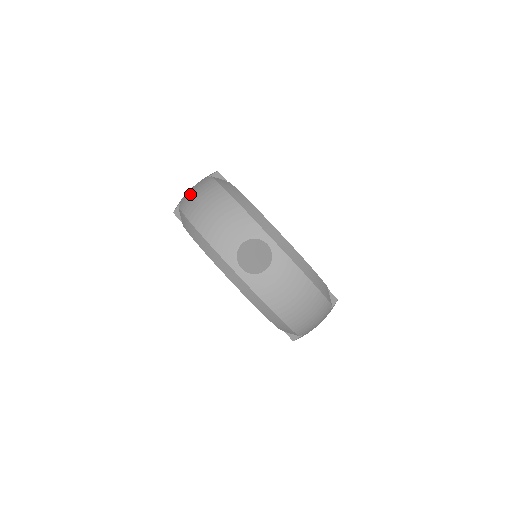
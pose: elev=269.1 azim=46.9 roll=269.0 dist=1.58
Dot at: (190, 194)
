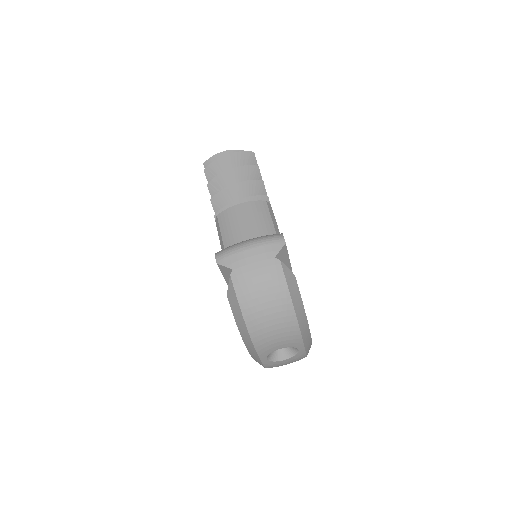
Dot at: (251, 274)
